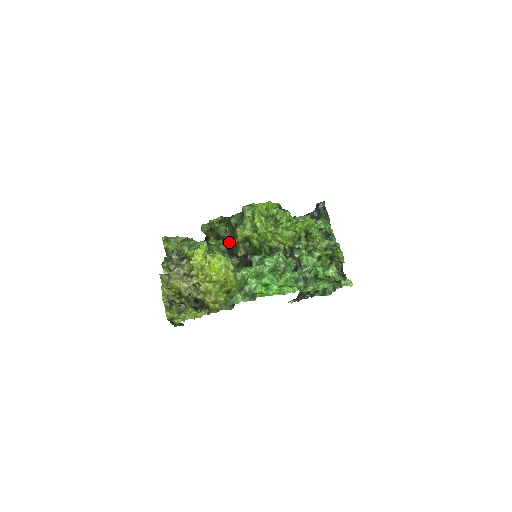
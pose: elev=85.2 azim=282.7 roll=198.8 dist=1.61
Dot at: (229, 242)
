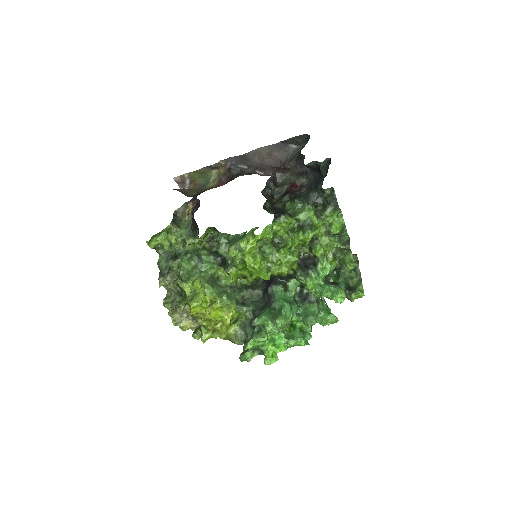
Dot at: occluded
